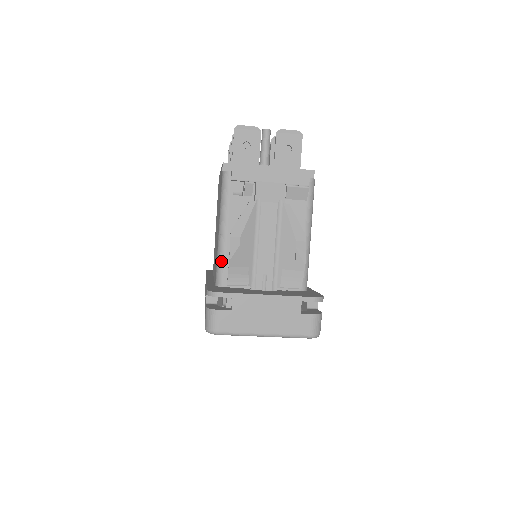
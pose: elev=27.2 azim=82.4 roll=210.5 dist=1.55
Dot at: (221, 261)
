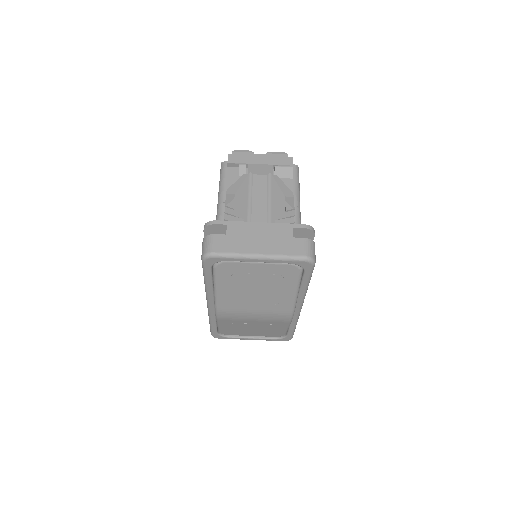
Dot at: occluded
